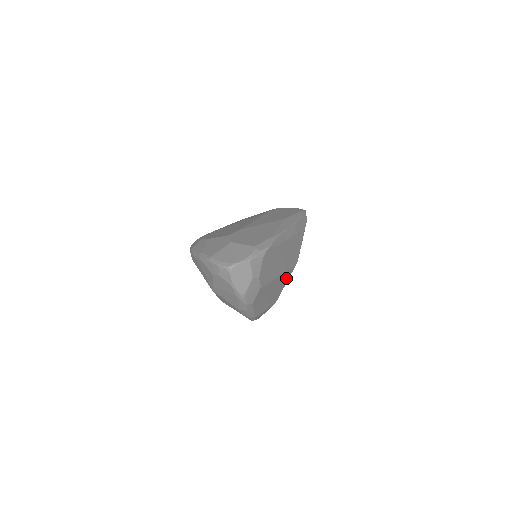
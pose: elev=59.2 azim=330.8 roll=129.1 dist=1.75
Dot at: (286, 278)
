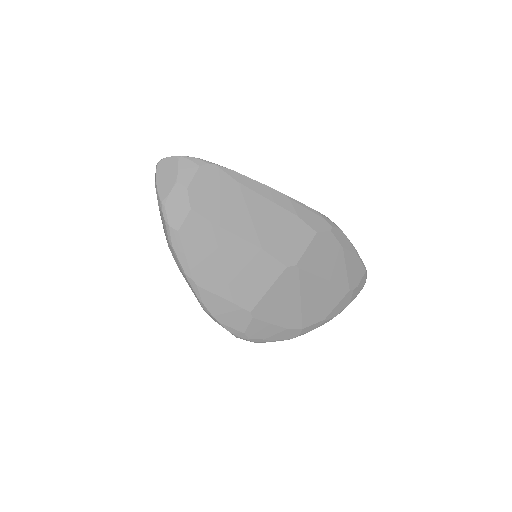
Dot at: (267, 272)
